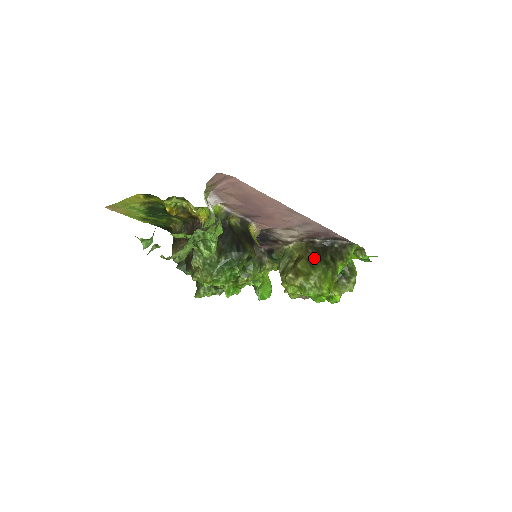
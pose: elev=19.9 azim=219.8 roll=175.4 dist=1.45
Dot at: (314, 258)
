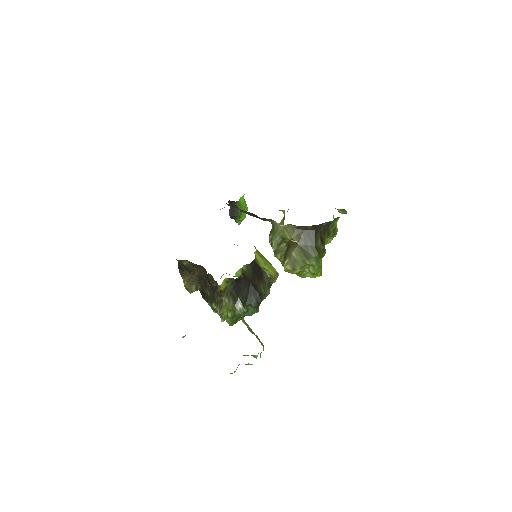
Dot at: (307, 246)
